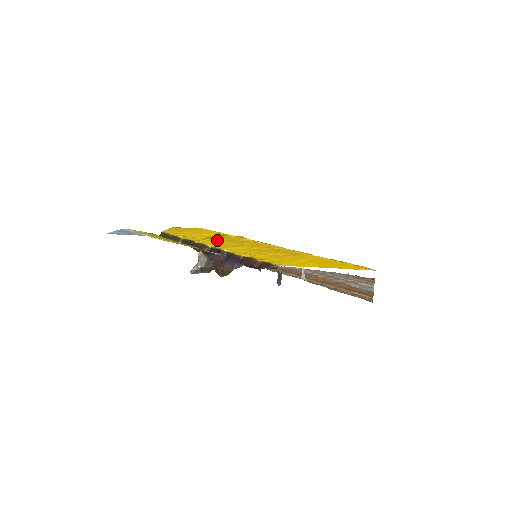
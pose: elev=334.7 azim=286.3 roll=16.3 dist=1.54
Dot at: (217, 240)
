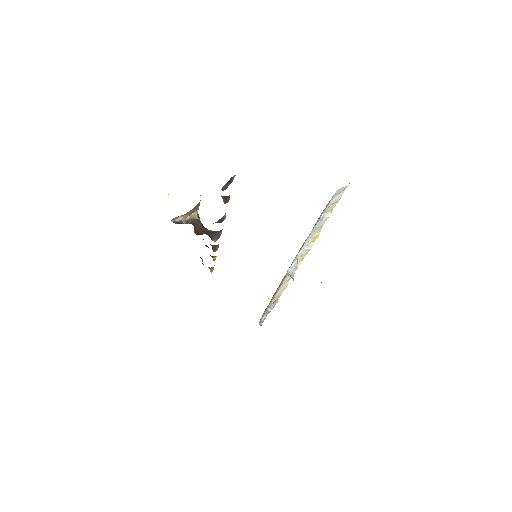
Dot at: occluded
